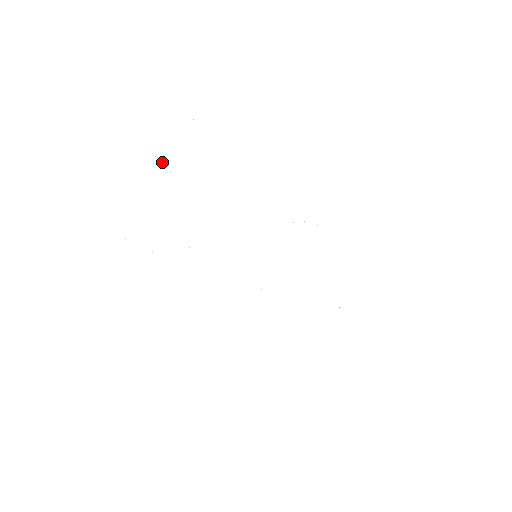
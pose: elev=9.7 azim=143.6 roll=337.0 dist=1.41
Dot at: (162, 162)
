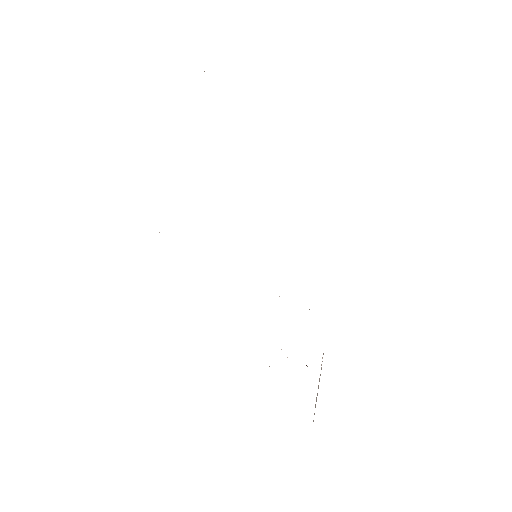
Dot at: occluded
